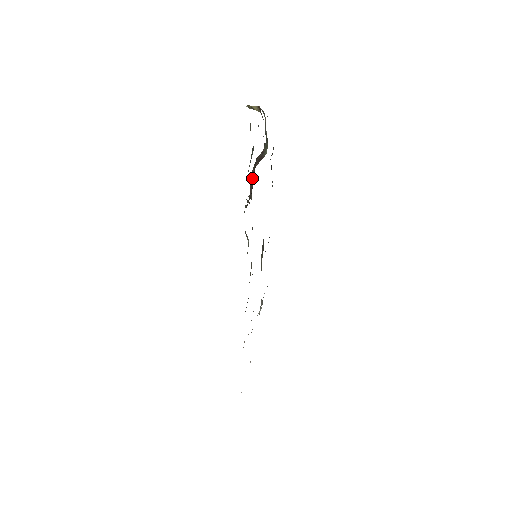
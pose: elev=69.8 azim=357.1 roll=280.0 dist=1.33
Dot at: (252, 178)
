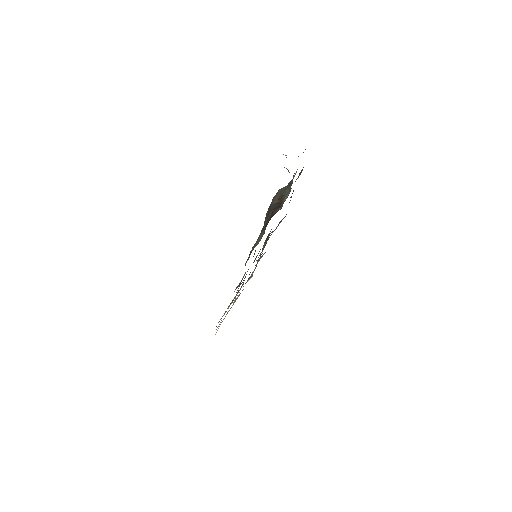
Dot at: (268, 215)
